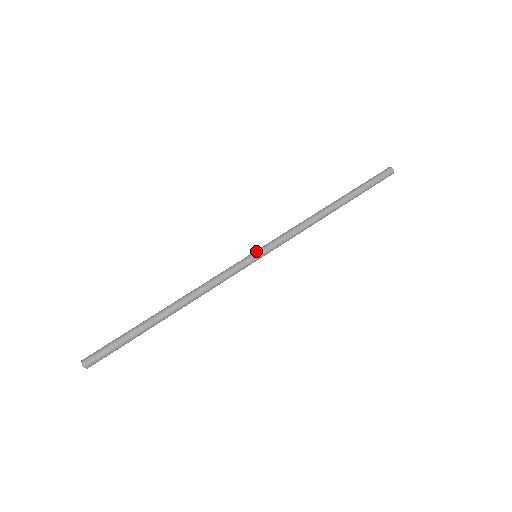
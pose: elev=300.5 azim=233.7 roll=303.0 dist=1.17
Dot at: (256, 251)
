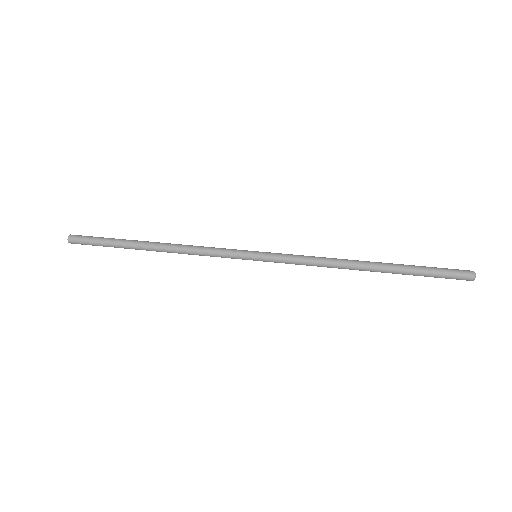
Dot at: (259, 252)
